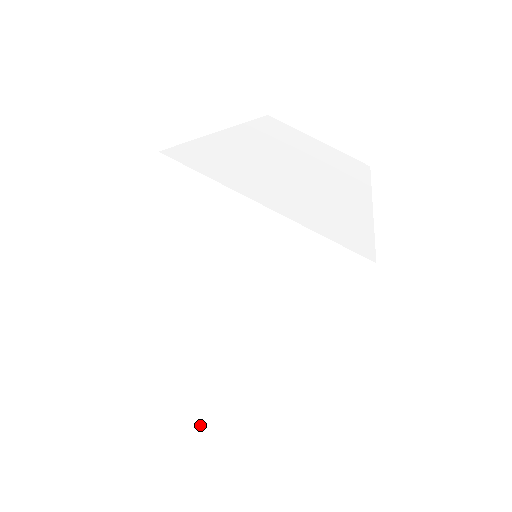
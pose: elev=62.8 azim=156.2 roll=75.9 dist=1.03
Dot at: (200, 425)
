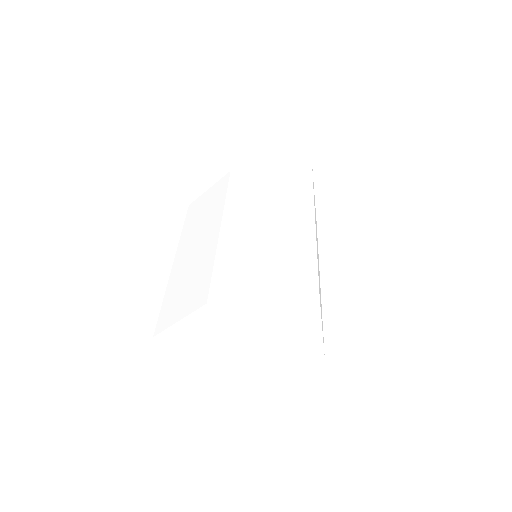
Dot at: (207, 345)
